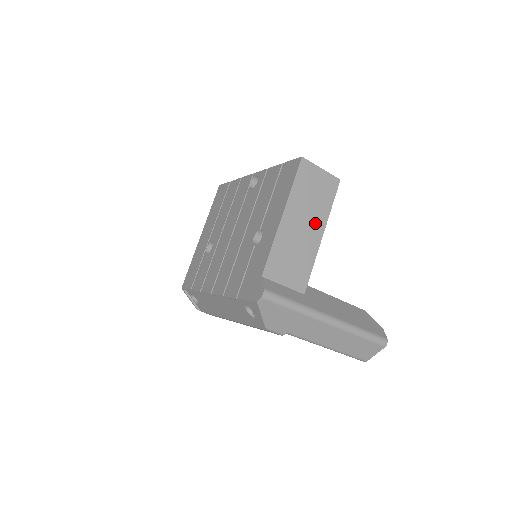
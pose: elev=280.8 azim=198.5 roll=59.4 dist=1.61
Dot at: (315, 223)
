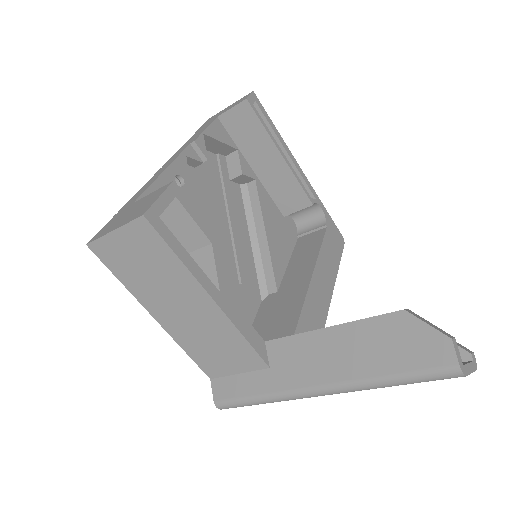
Dot at: (188, 294)
